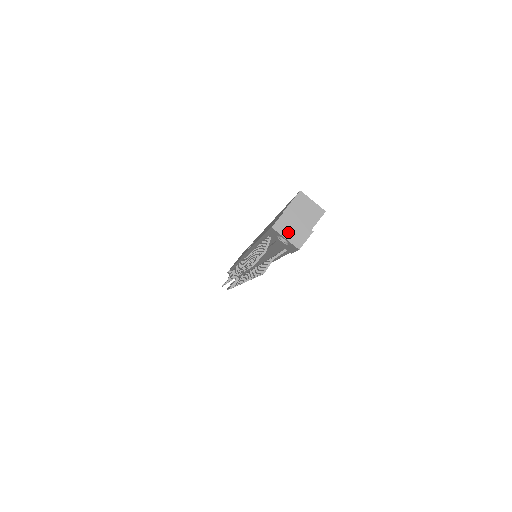
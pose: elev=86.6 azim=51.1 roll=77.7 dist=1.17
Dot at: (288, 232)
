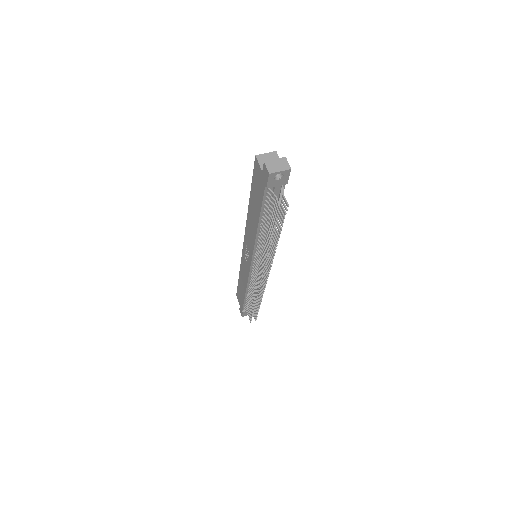
Dot at: (277, 168)
